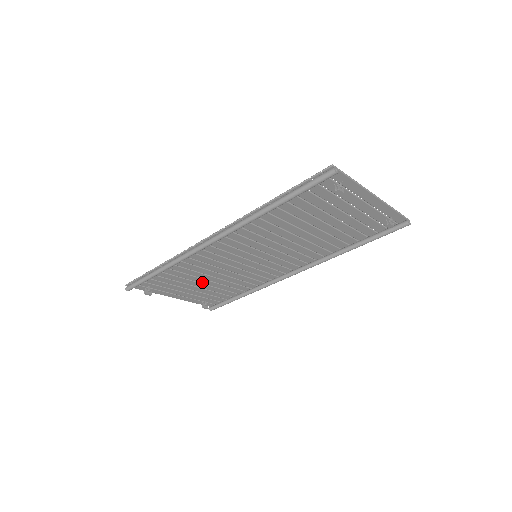
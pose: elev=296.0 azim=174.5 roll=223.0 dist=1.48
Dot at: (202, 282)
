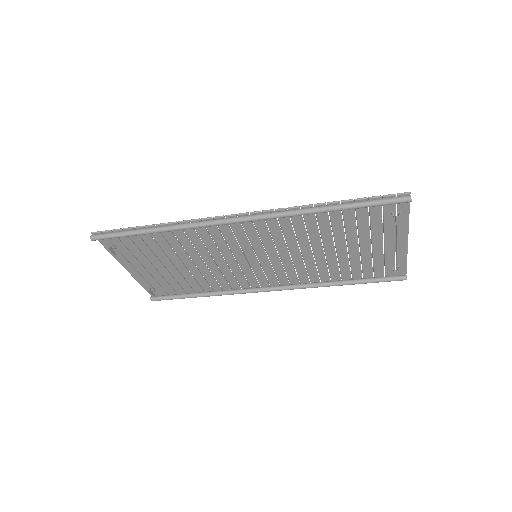
Dot at: (175, 263)
